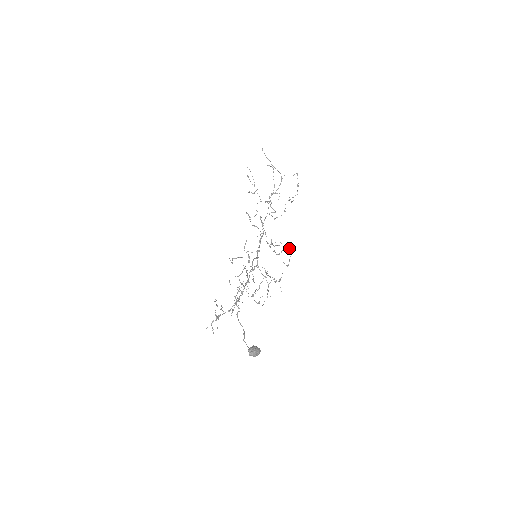
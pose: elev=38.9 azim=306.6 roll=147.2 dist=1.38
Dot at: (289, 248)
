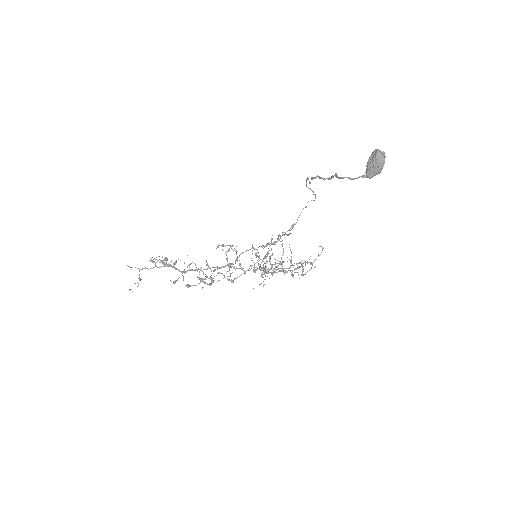
Dot at: (312, 263)
